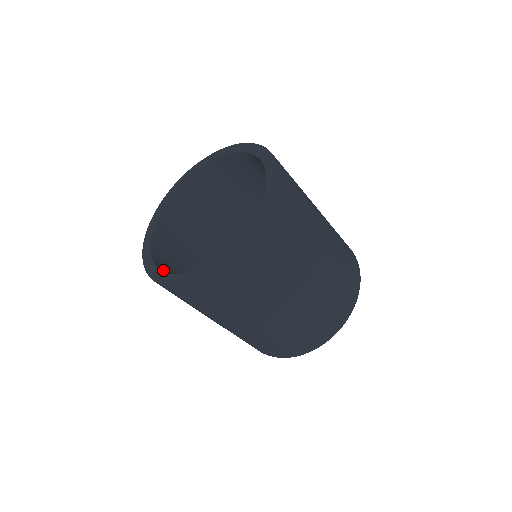
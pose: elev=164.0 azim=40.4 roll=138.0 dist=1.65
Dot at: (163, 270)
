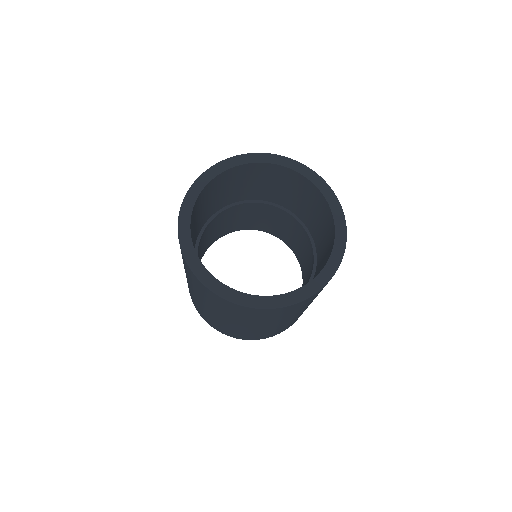
Dot at: occluded
